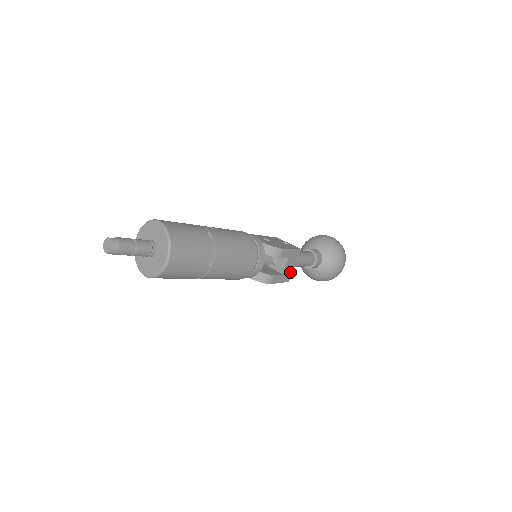
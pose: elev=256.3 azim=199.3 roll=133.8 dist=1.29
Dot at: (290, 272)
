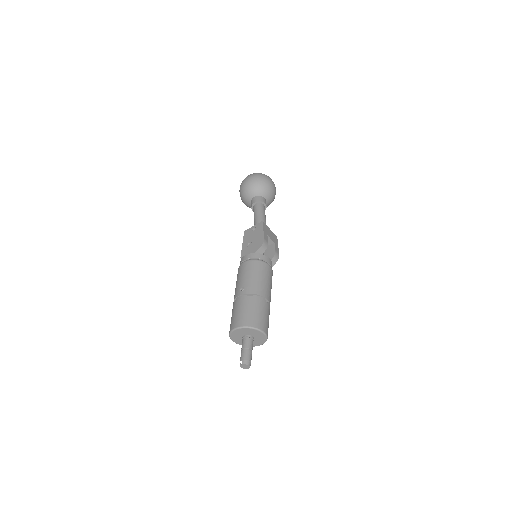
Dot at: (273, 235)
